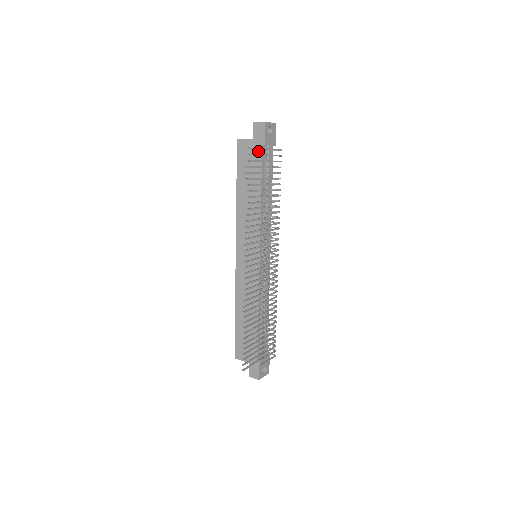
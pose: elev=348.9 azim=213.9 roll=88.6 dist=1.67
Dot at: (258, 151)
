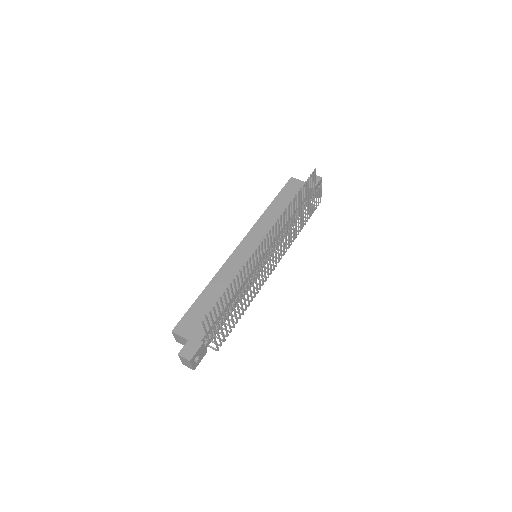
Dot at: occluded
